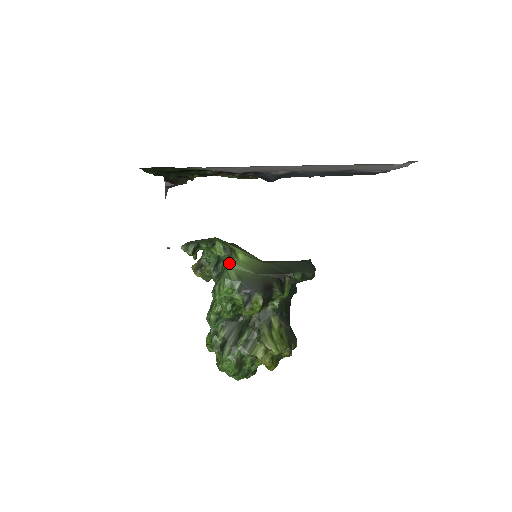
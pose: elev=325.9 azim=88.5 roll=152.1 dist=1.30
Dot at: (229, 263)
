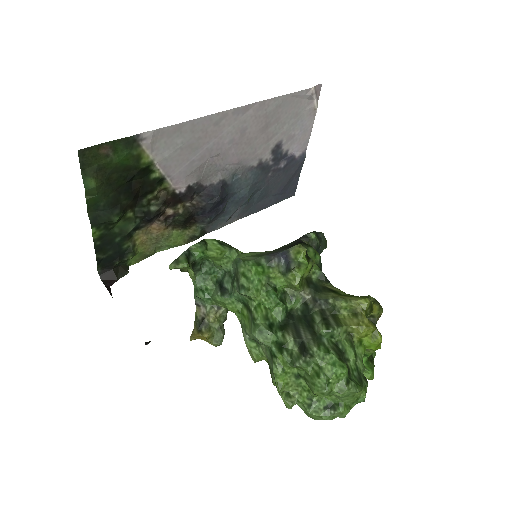
Dot at: (235, 257)
